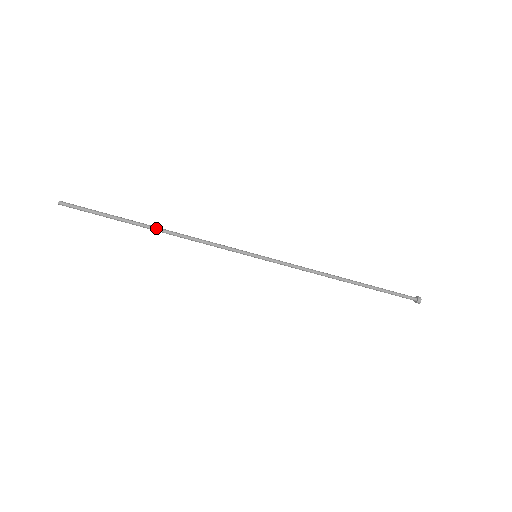
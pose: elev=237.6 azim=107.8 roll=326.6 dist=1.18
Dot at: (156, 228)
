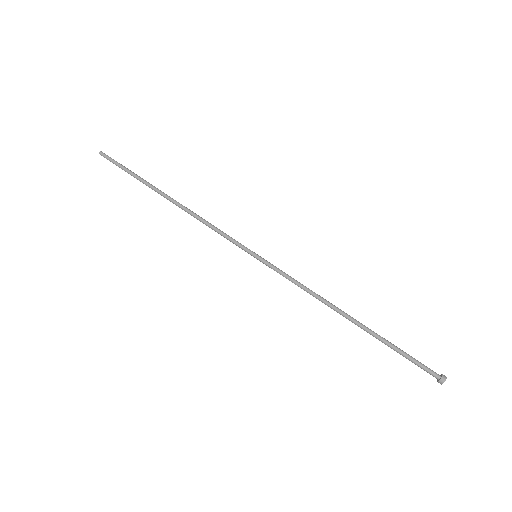
Dot at: (170, 197)
